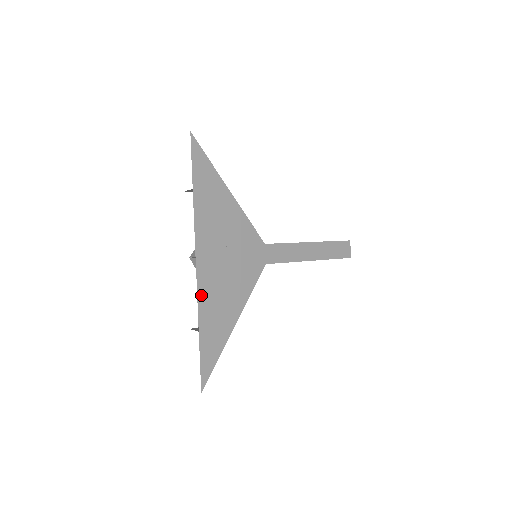
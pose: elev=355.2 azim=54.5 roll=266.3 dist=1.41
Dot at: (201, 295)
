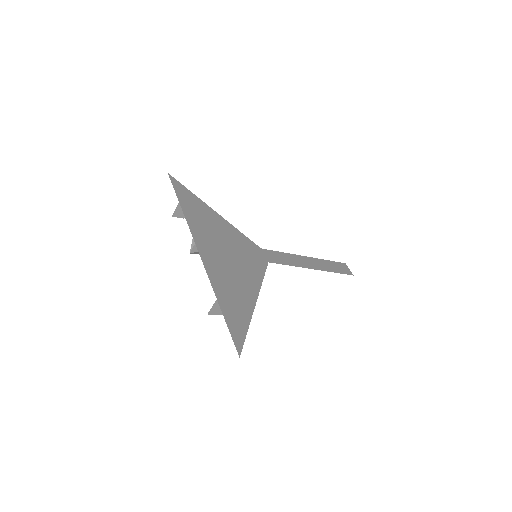
Dot at: (210, 271)
